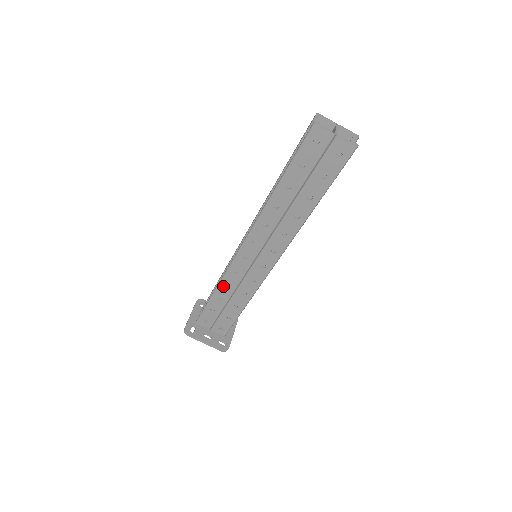
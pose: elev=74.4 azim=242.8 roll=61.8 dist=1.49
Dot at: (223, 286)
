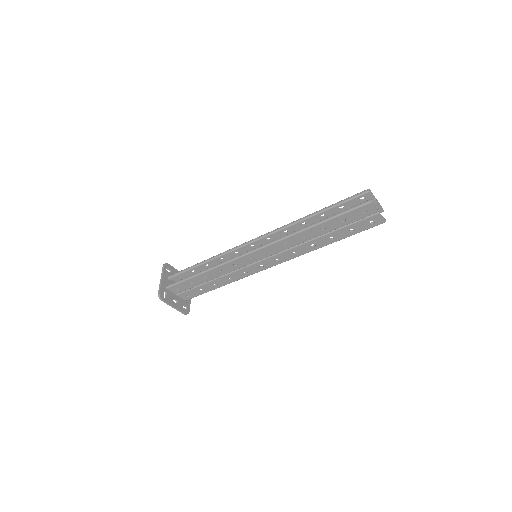
Dot at: (215, 271)
